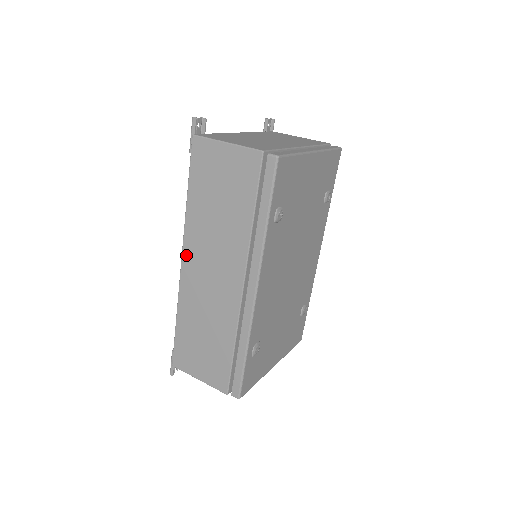
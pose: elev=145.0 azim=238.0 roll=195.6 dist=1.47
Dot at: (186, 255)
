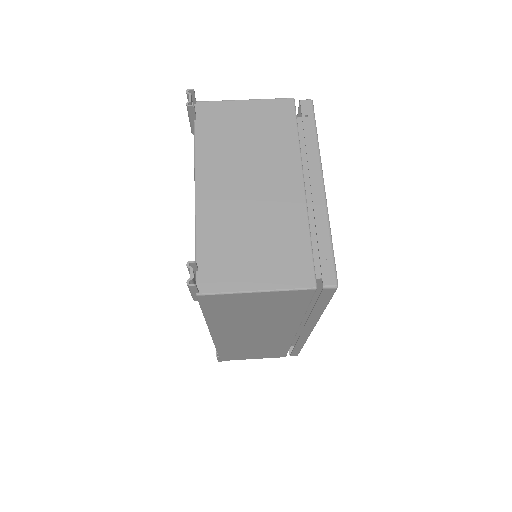
Dot at: (218, 336)
